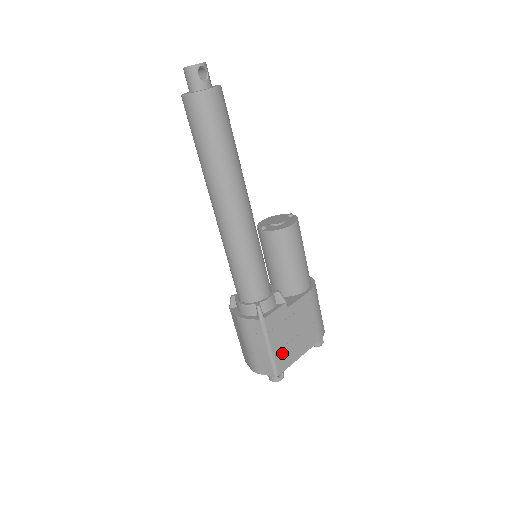
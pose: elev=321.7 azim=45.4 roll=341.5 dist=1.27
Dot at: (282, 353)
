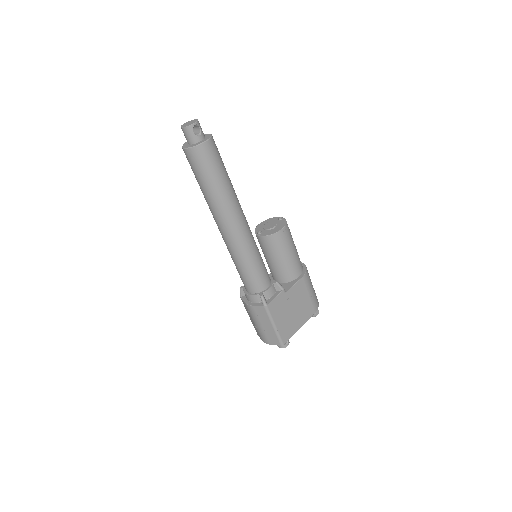
Dot at: (285, 328)
